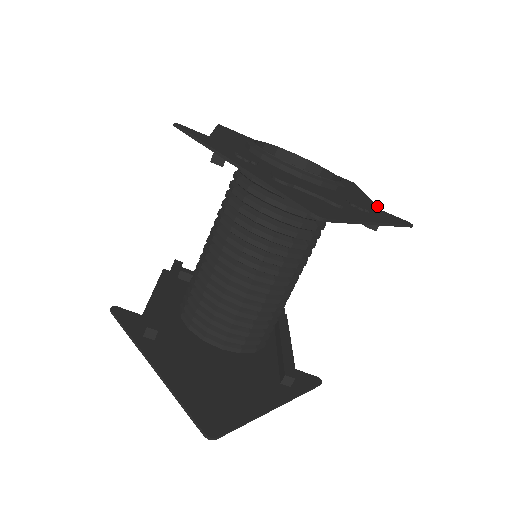
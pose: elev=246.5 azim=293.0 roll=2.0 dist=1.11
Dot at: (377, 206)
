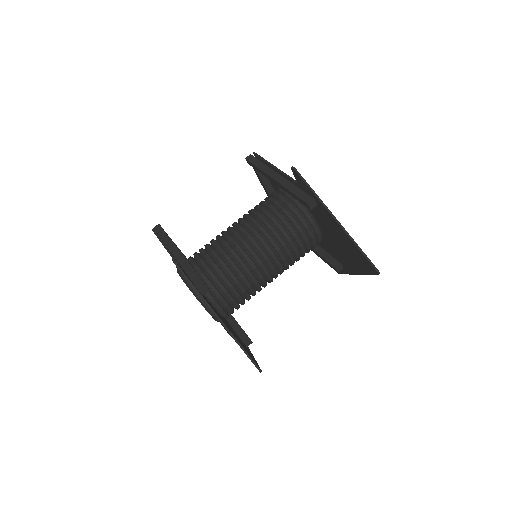
Dot at: occluded
